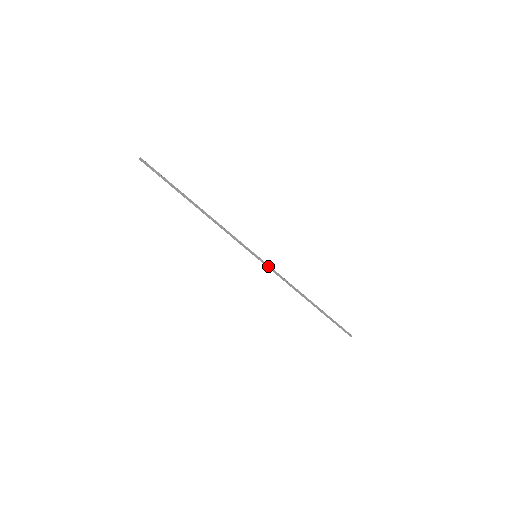
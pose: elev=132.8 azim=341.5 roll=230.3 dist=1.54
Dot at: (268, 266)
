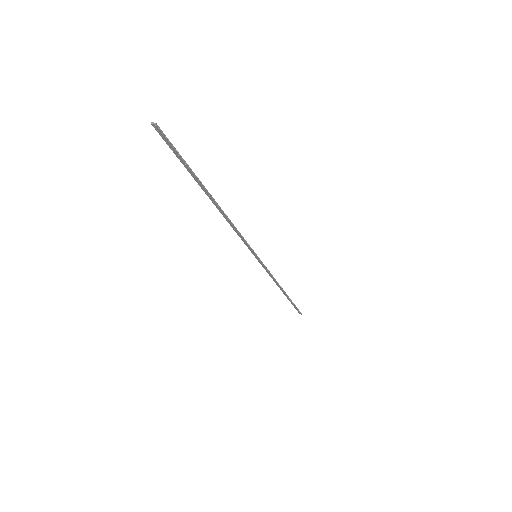
Dot at: (263, 265)
